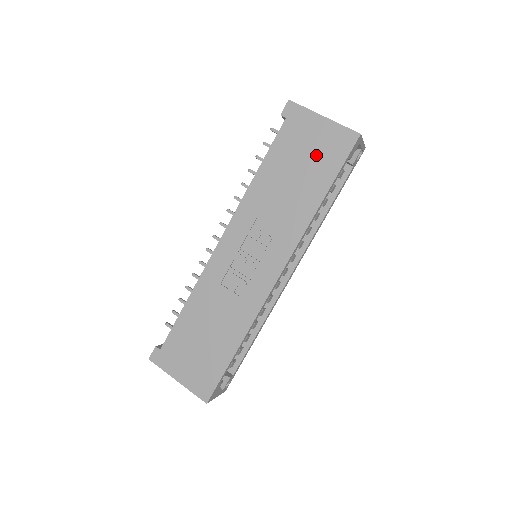
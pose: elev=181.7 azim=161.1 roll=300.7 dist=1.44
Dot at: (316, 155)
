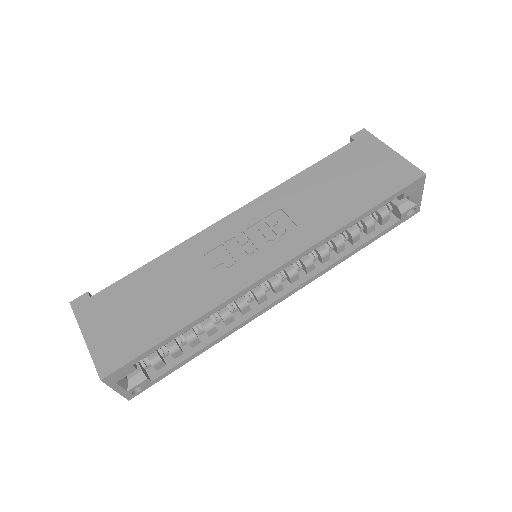
Dot at: (371, 176)
